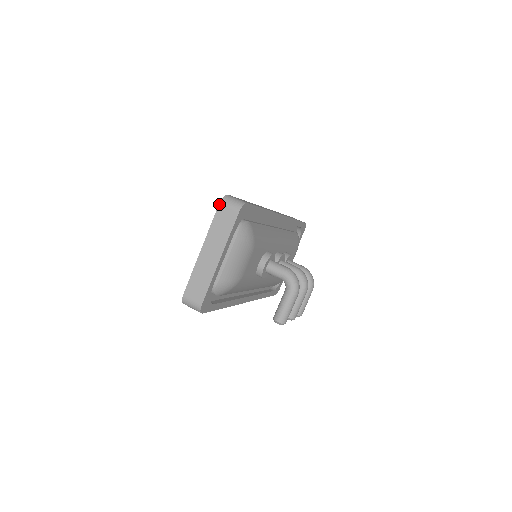
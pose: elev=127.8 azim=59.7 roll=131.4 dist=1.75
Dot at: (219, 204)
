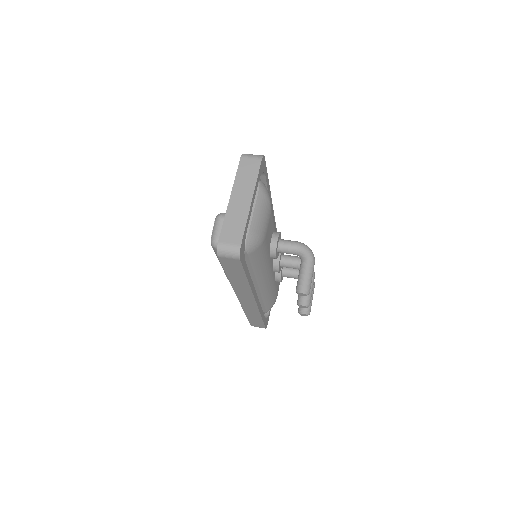
Dot at: (240, 158)
